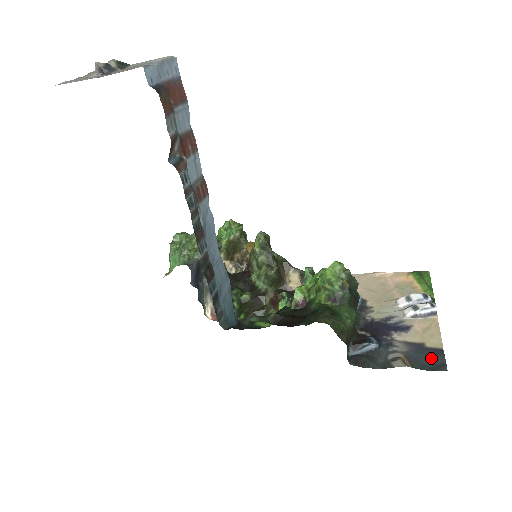
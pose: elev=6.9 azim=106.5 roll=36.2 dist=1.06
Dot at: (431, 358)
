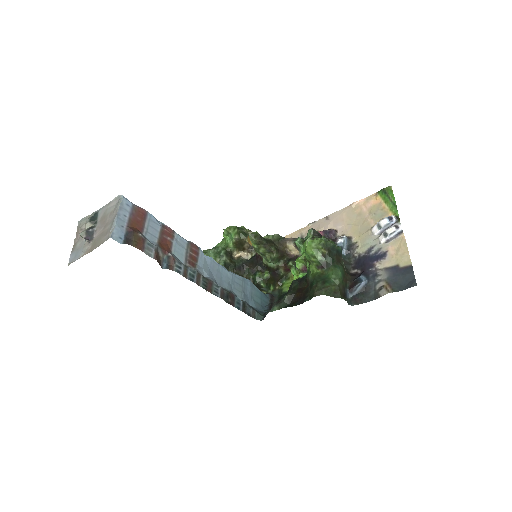
Dot at: (405, 277)
